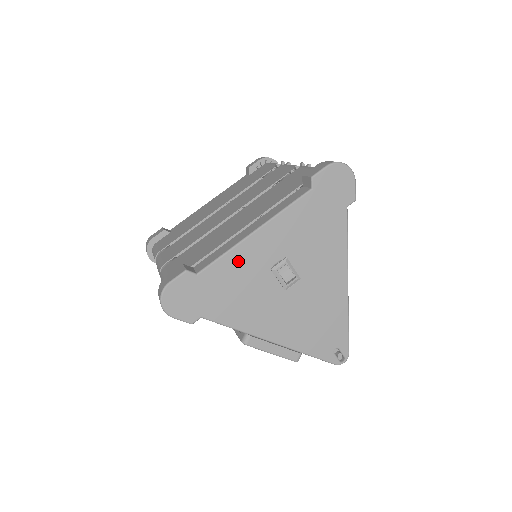
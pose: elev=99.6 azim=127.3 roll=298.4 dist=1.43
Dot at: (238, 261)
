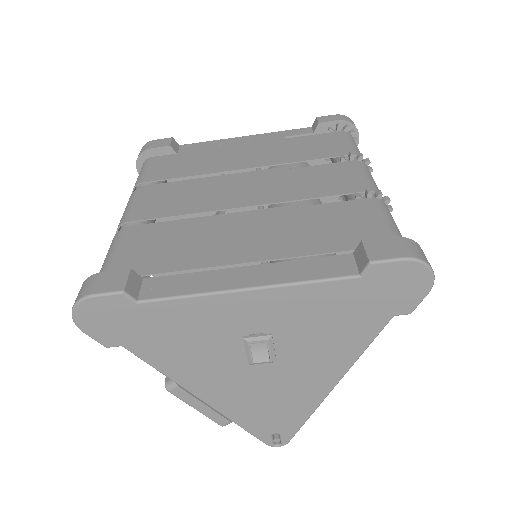
Dot at: (203, 311)
